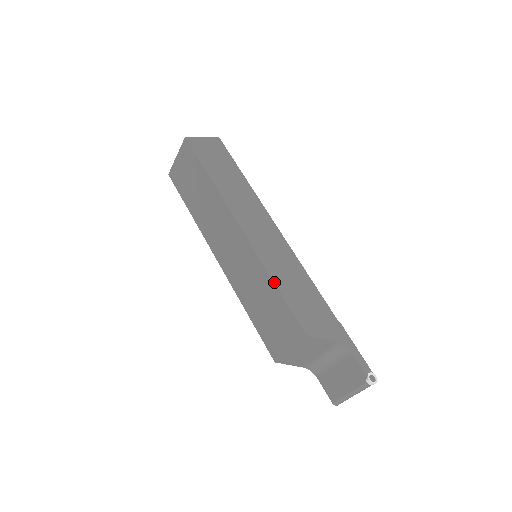
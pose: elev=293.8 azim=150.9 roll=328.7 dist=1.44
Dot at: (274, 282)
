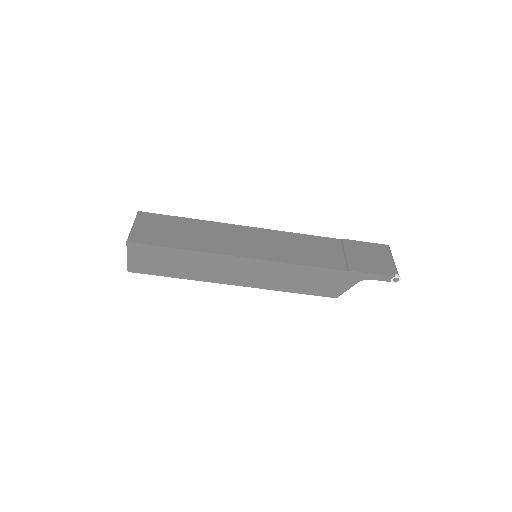
Dot at: (290, 292)
